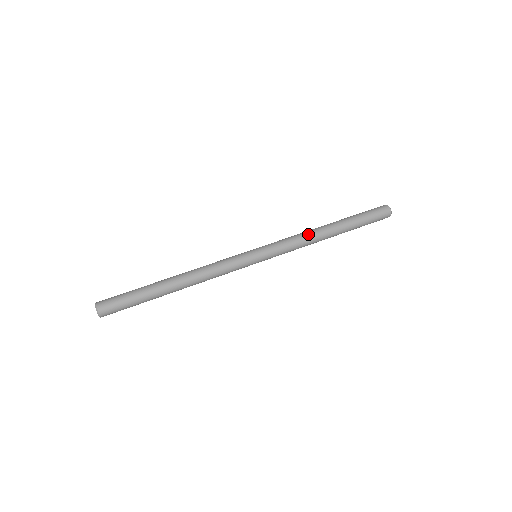
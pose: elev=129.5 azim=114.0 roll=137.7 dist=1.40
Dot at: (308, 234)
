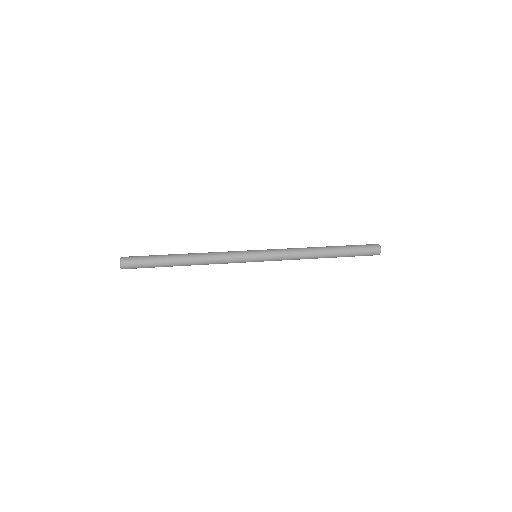
Dot at: occluded
